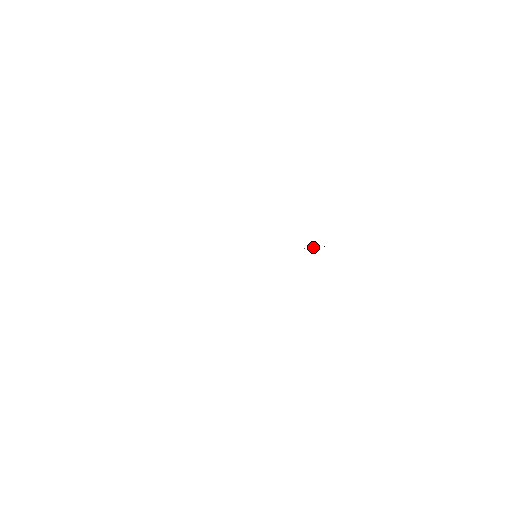
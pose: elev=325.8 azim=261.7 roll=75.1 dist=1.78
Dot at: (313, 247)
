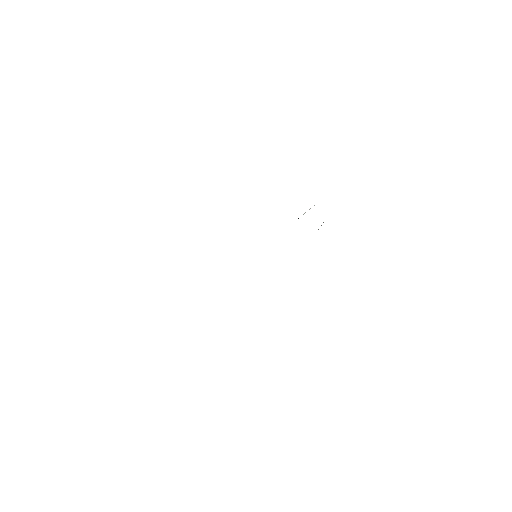
Dot at: occluded
